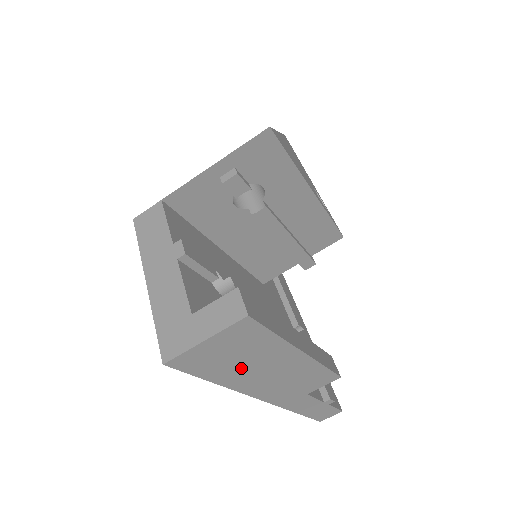
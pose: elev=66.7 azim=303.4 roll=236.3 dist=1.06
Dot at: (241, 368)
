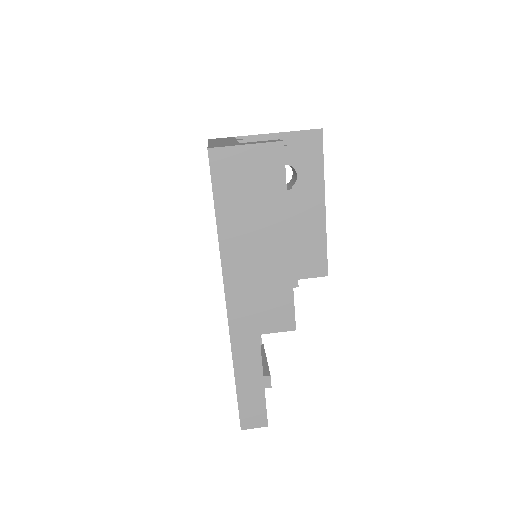
Dot at: (243, 215)
